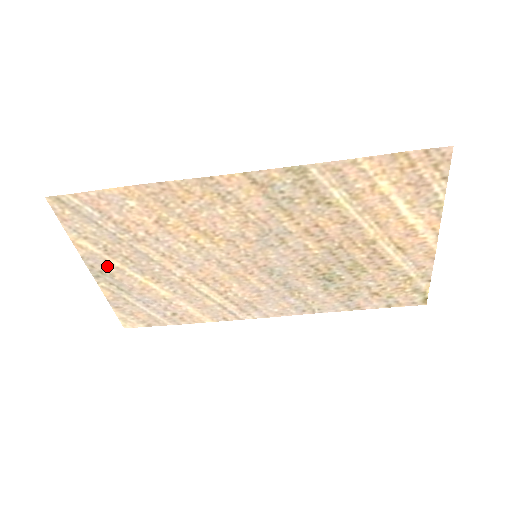
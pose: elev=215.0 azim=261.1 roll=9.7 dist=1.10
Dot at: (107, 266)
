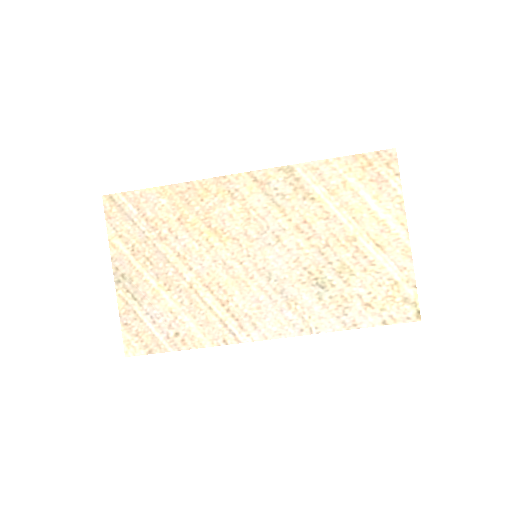
Dot at: (129, 269)
